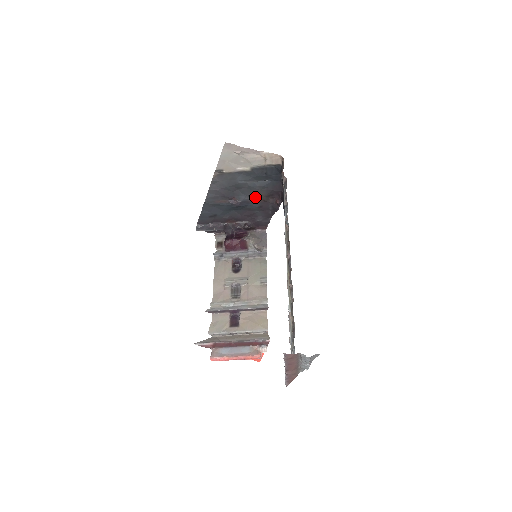
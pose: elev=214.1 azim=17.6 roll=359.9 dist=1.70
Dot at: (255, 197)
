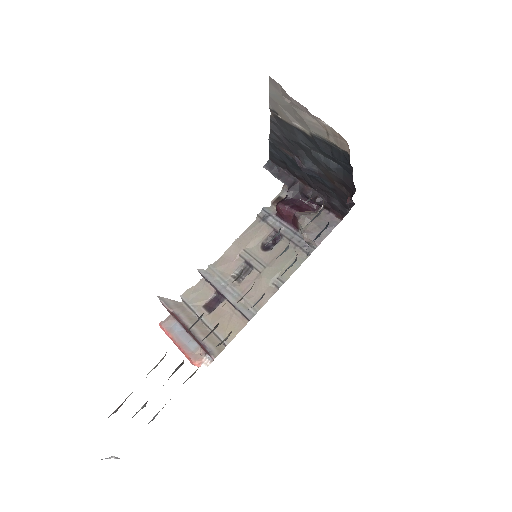
Dot at: (325, 173)
